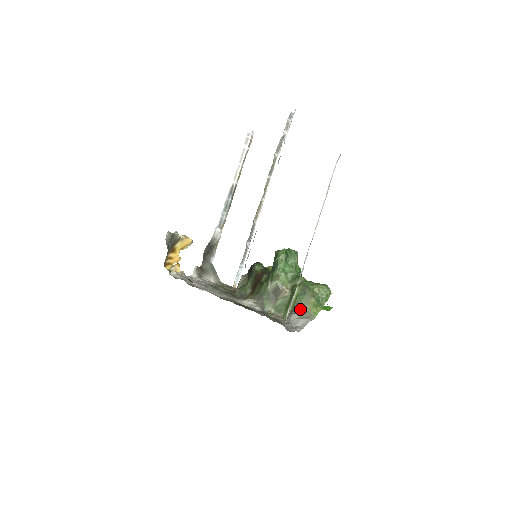
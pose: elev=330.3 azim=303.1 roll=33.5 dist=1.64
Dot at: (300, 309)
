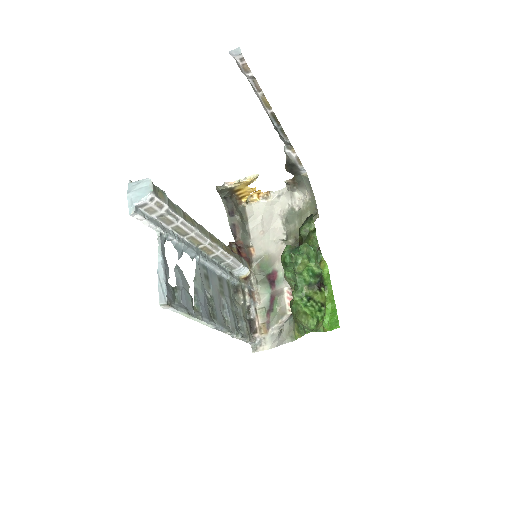
Dot at: (291, 321)
